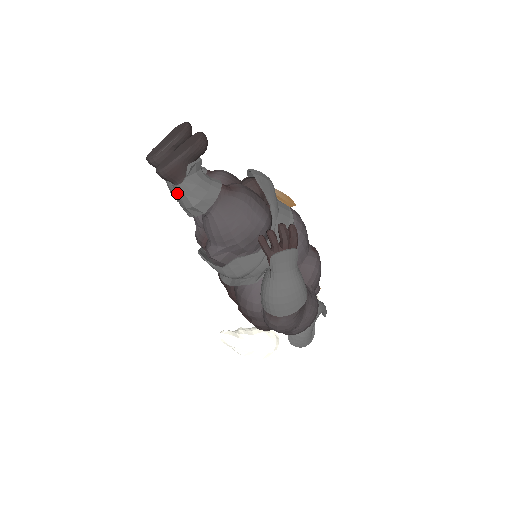
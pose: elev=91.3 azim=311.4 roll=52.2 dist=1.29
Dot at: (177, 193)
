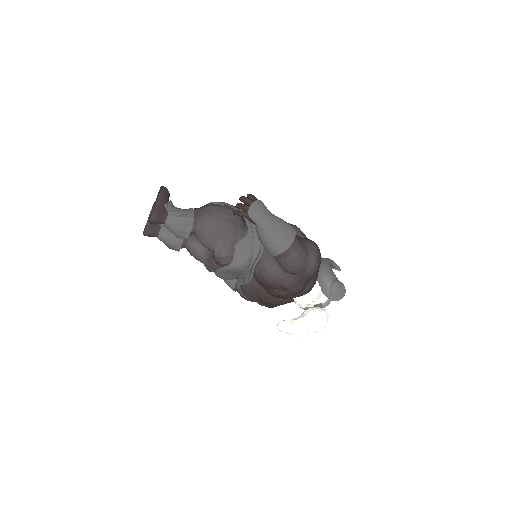
Dot at: (170, 227)
